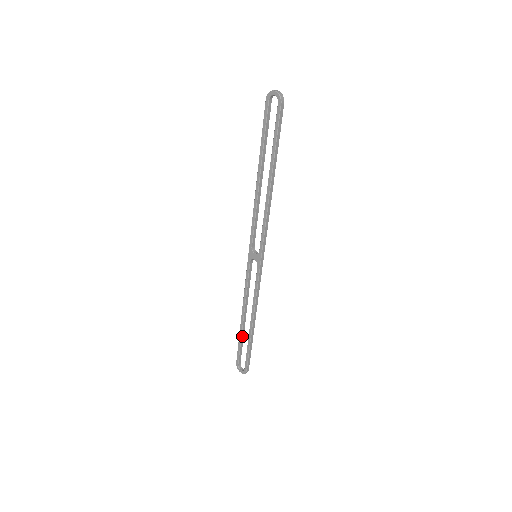
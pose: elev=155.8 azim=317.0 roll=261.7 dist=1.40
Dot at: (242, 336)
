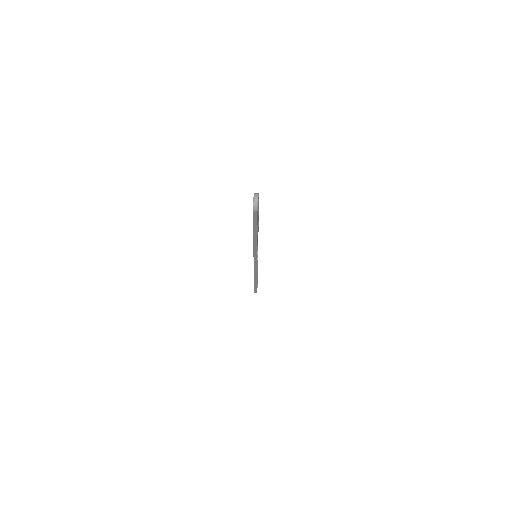
Dot at: occluded
